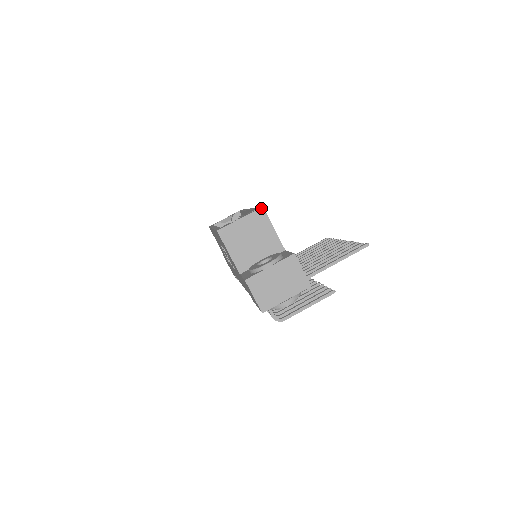
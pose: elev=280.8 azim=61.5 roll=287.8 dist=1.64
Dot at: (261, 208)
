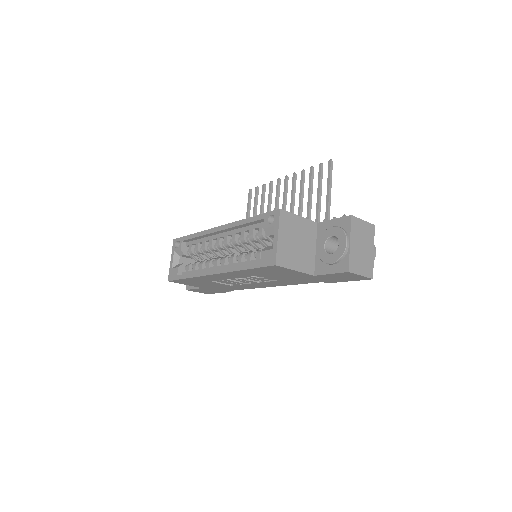
Dot at: (280, 212)
